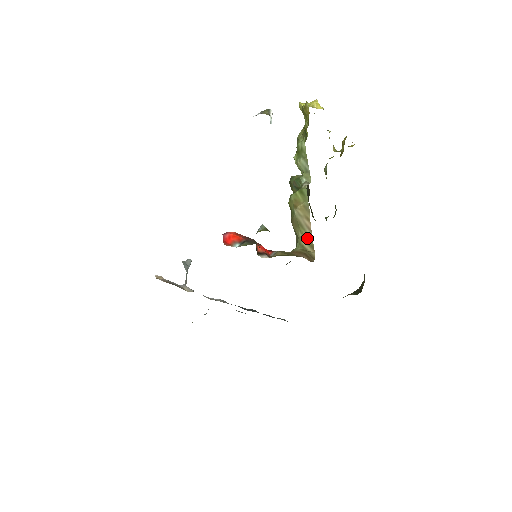
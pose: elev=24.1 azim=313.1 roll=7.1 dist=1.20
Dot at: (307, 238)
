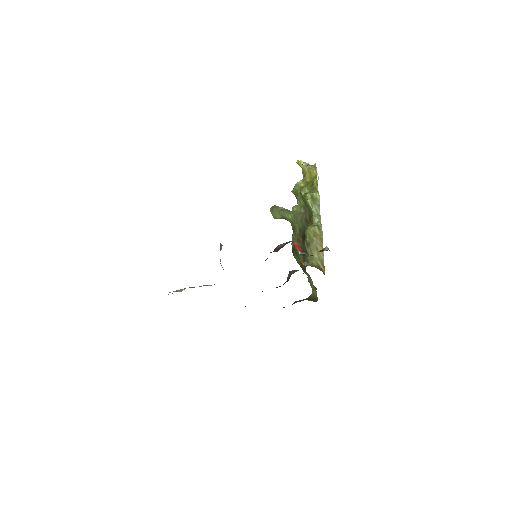
Dot at: (321, 259)
